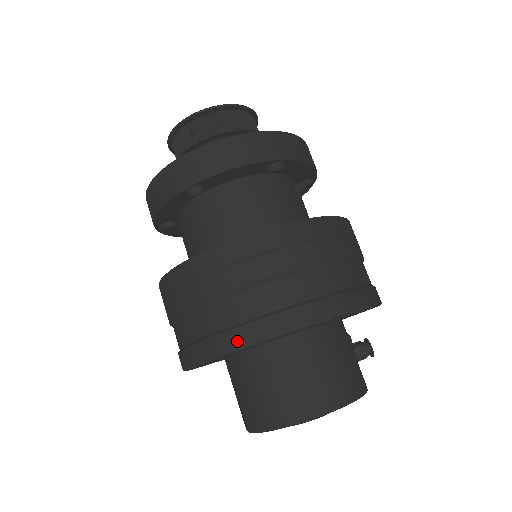
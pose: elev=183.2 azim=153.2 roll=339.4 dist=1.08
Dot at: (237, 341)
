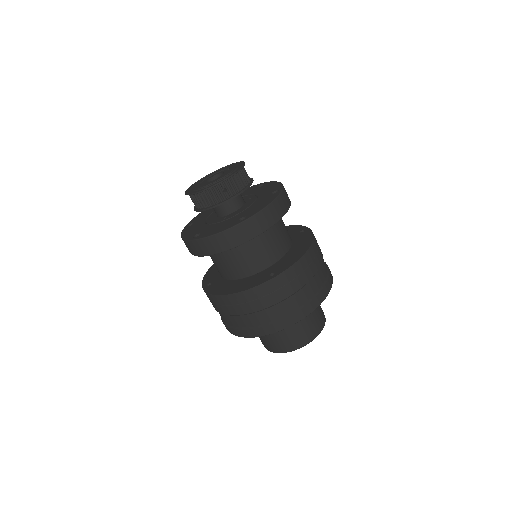
Dot at: (300, 316)
